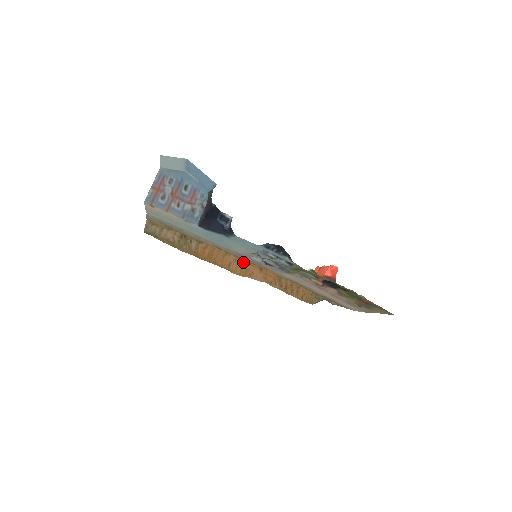
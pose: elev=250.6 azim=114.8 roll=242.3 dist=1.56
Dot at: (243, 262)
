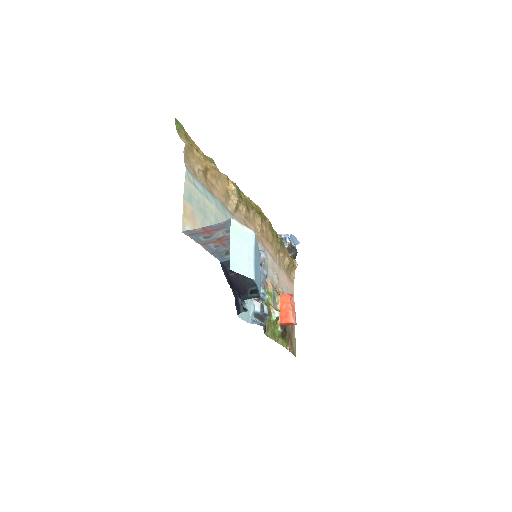
Dot at: occluded
